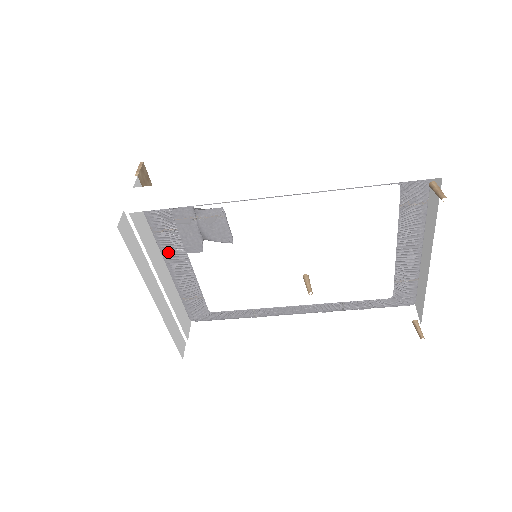
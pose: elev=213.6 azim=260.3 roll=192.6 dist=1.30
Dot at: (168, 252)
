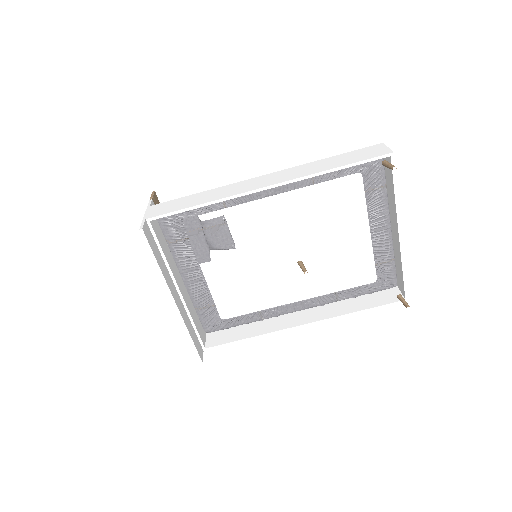
Dot at: (182, 262)
